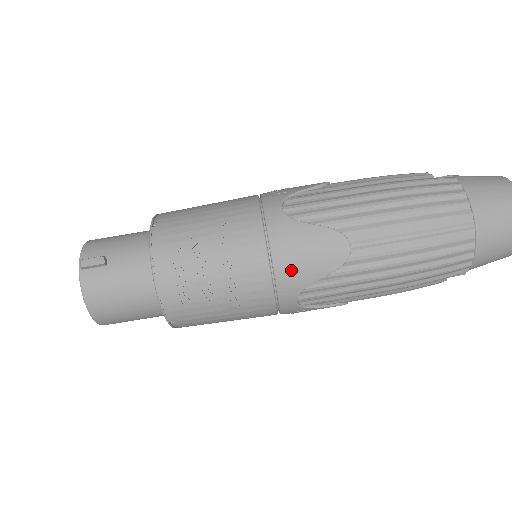
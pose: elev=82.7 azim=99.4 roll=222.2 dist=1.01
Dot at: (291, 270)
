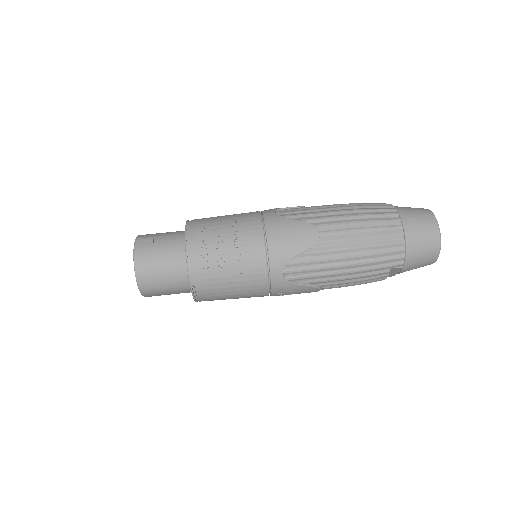
Dot at: (279, 246)
